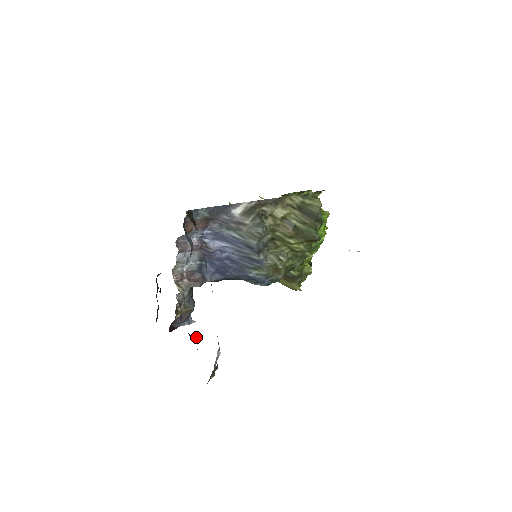
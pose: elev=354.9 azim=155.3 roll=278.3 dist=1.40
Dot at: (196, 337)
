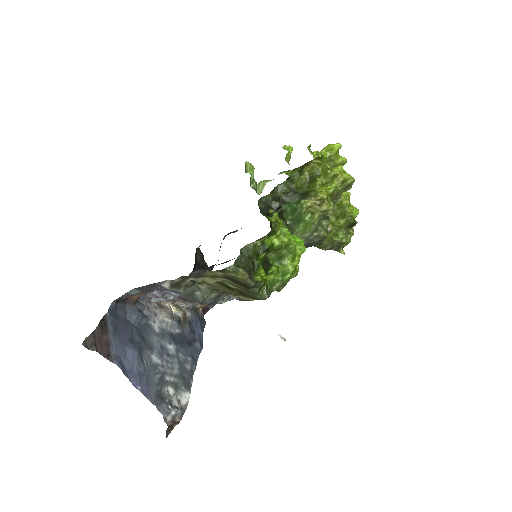
Dot at: (187, 362)
